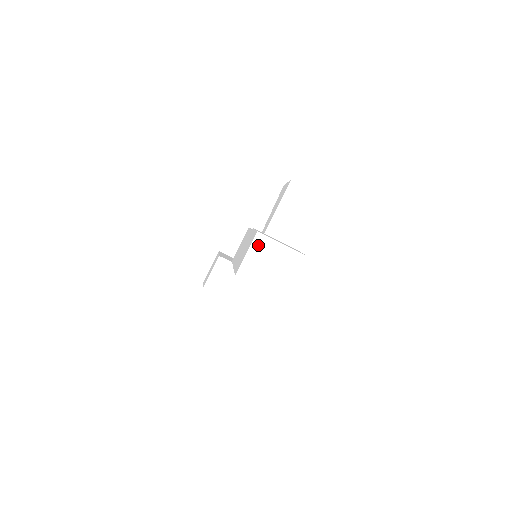
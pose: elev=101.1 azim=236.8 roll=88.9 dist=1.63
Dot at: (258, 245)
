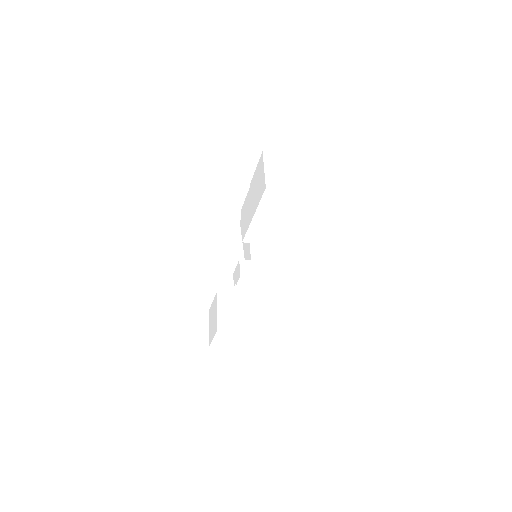
Dot at: (270, 161)
